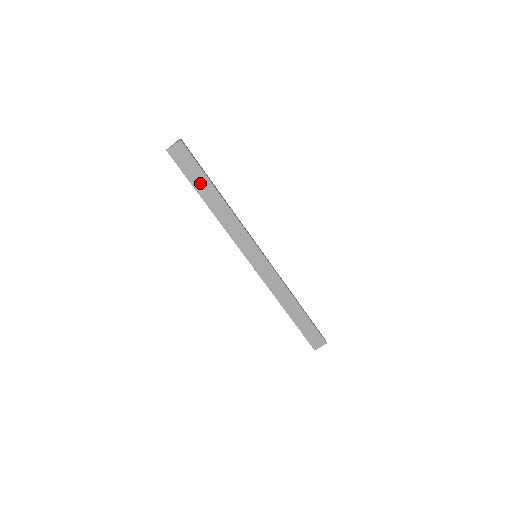
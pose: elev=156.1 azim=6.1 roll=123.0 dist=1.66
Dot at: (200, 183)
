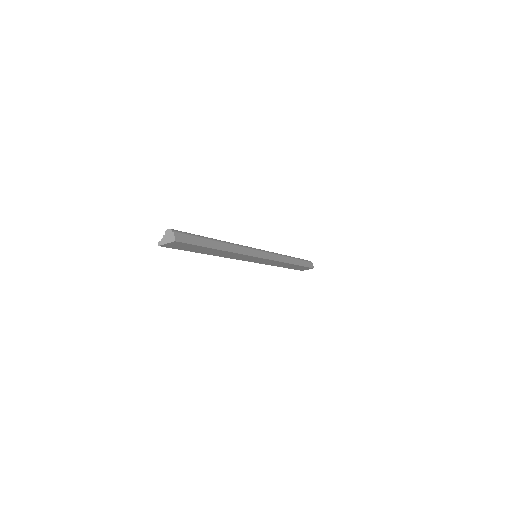
Dot at: (199, 250)
